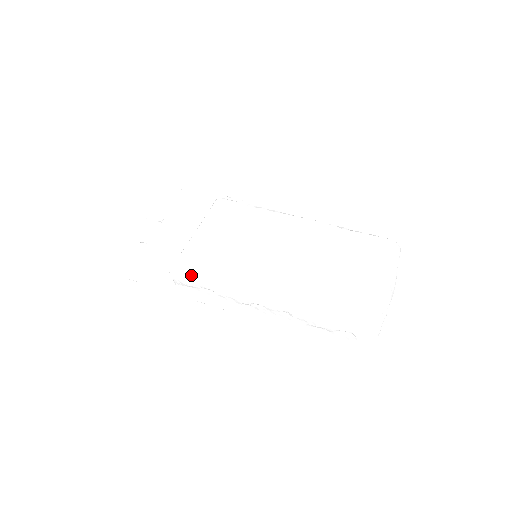
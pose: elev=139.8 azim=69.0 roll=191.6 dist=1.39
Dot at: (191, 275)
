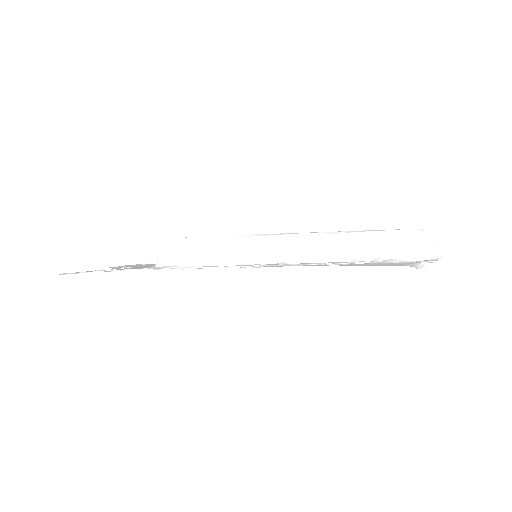
Dot at: (187, 237)
